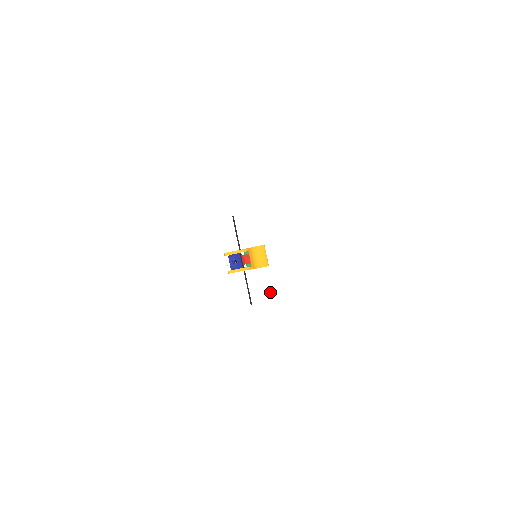
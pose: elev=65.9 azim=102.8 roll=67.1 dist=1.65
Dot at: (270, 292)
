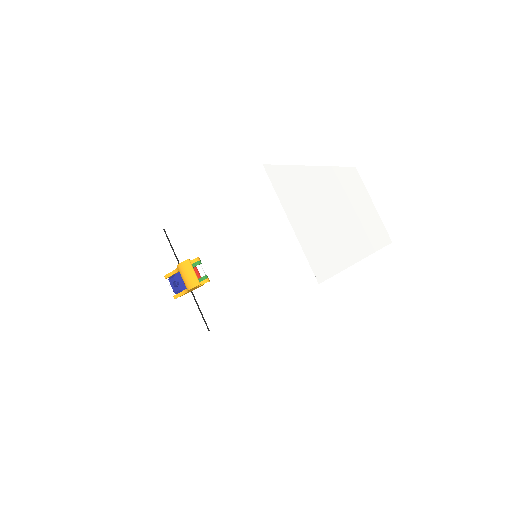
Dot at: (224, 313)
